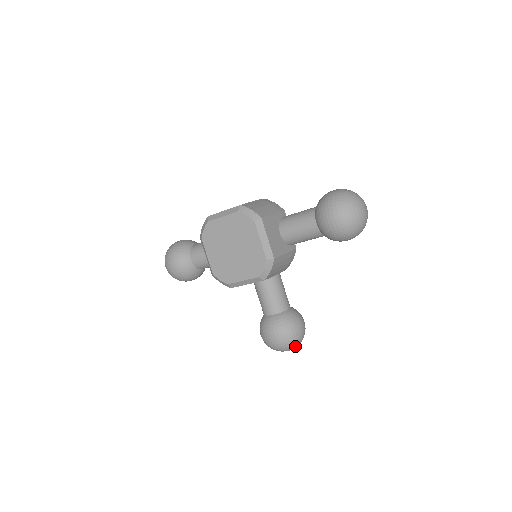
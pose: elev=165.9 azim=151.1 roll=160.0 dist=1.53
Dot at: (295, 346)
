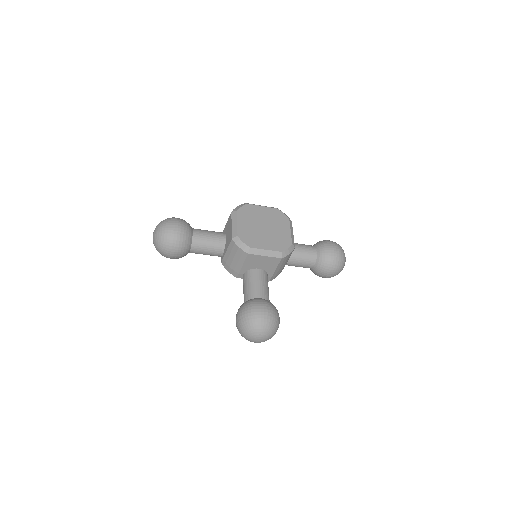
Dot at: (272, 334)
